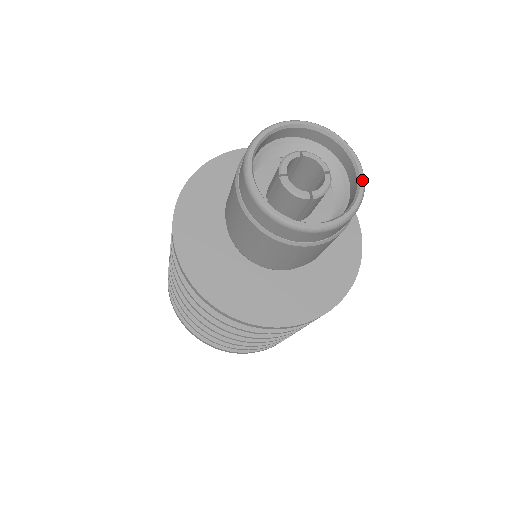
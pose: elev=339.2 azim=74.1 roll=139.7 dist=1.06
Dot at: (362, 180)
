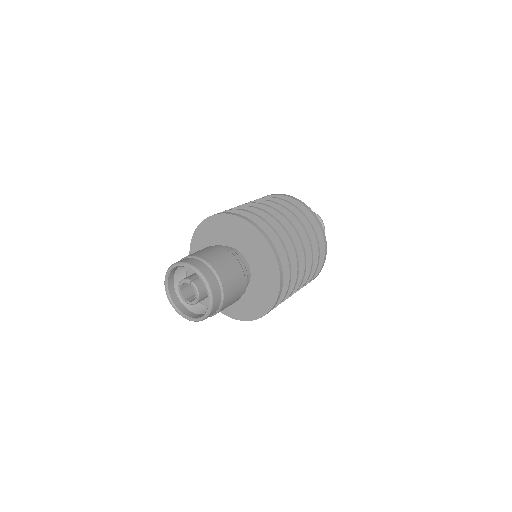
Dot at: (206, 314)
